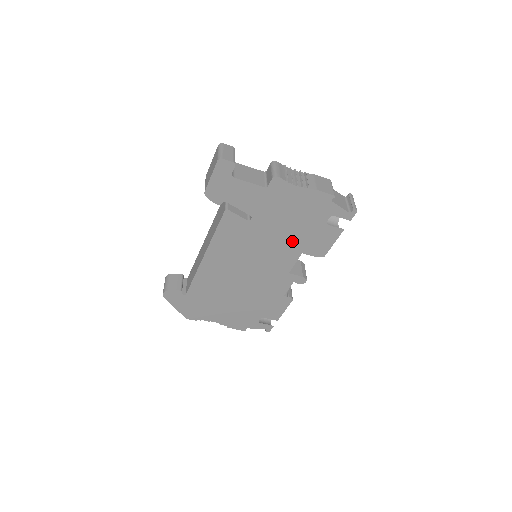
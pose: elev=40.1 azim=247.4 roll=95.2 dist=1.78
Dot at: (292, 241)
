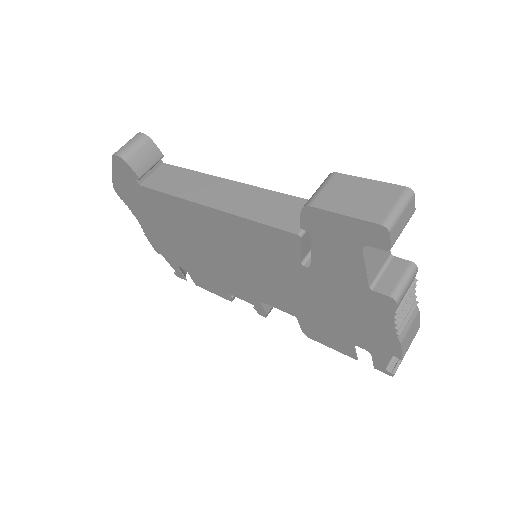
Dot at: (306, 309)
